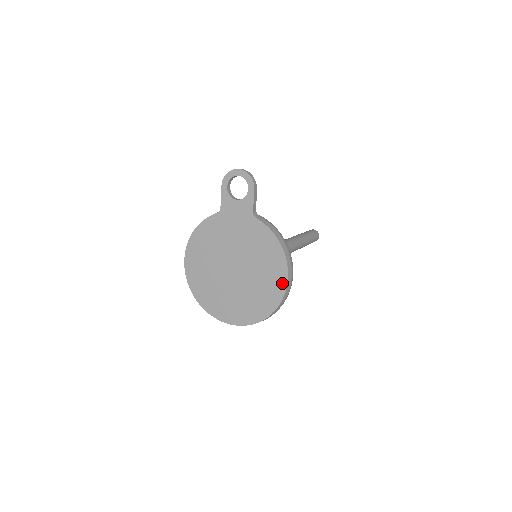
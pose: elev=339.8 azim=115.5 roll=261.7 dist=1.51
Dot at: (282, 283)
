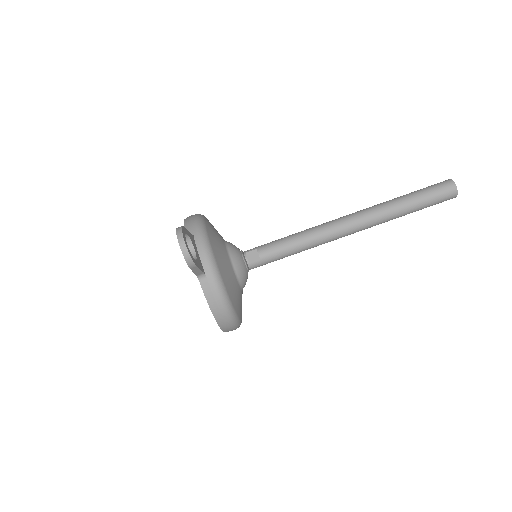
Dot at: occluded
